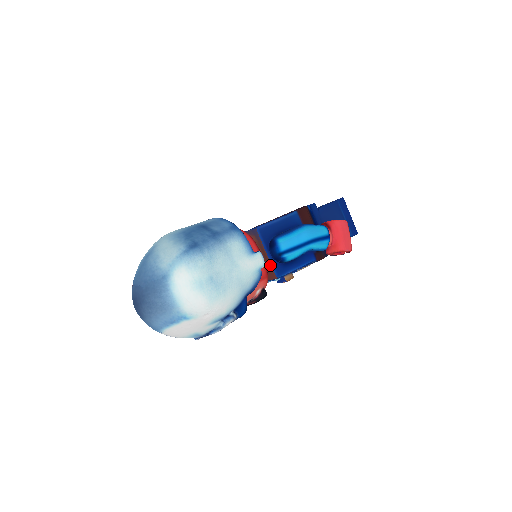
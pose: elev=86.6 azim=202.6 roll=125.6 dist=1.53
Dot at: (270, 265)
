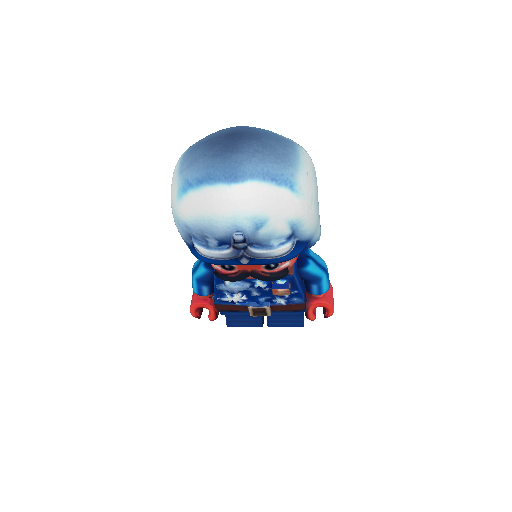
Dot at: occluded
